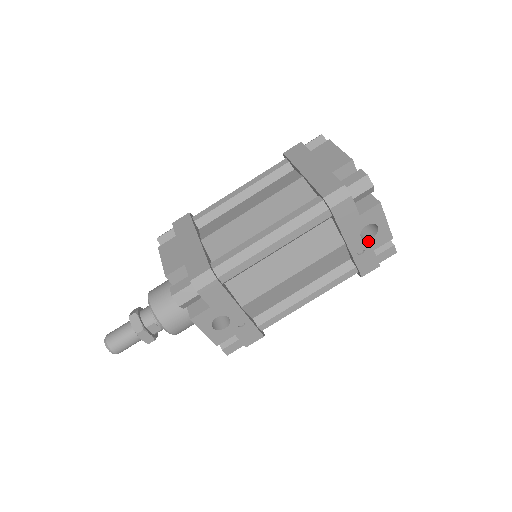
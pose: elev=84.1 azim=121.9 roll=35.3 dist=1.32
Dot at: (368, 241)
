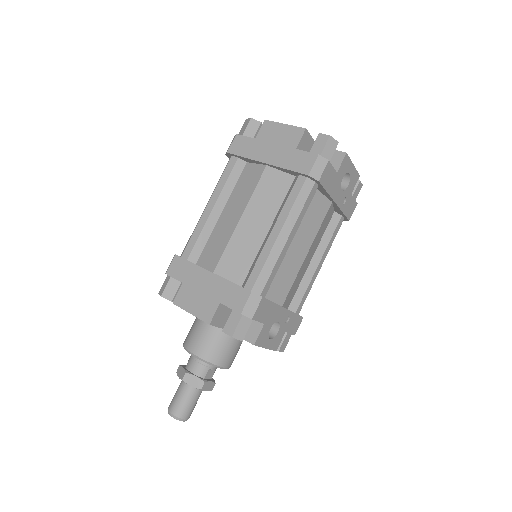
Dot at: (346, 189)
